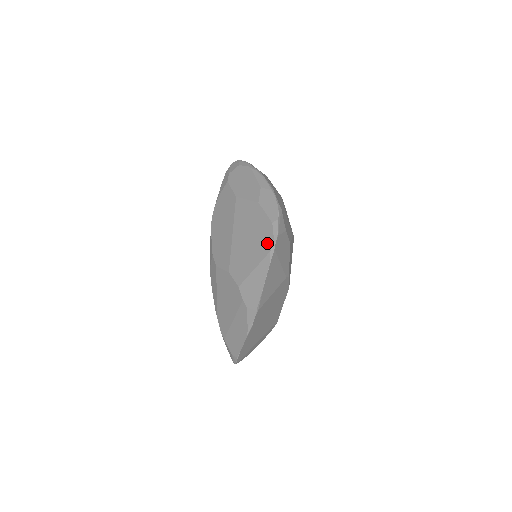
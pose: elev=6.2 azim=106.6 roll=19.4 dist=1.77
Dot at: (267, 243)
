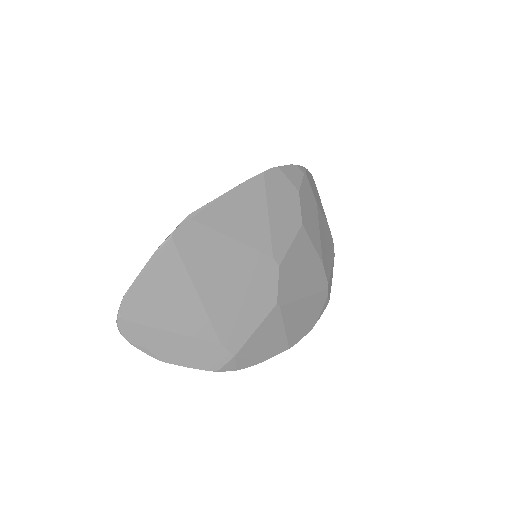
Dot at: occluded
